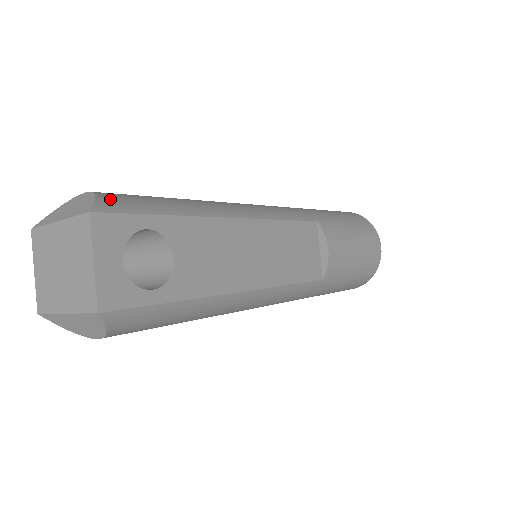
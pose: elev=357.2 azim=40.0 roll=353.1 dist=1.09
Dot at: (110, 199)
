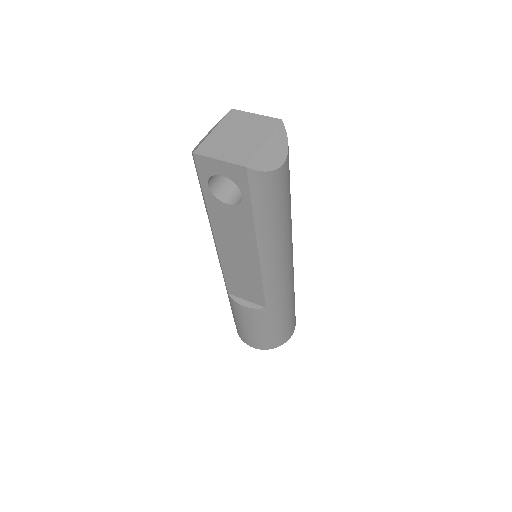
Dot at: occluded
